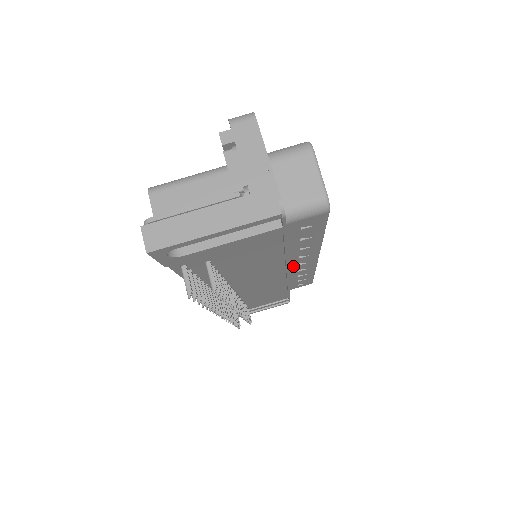
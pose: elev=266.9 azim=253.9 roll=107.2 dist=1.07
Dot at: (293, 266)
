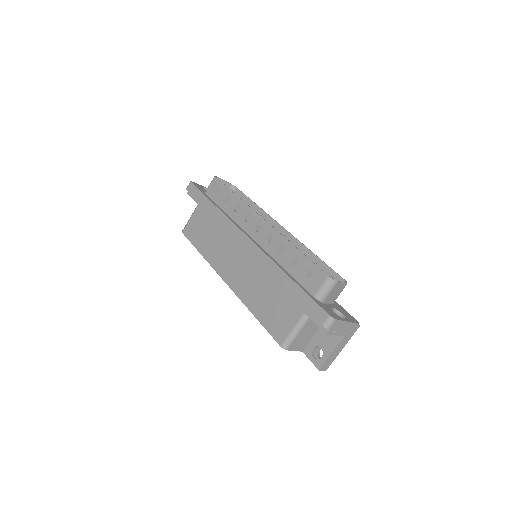
Dot at: occluded
